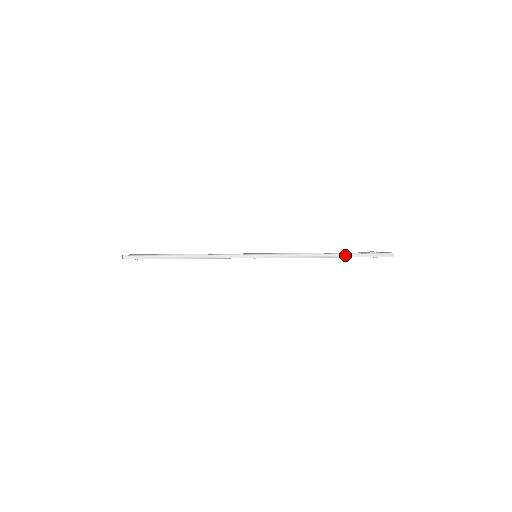
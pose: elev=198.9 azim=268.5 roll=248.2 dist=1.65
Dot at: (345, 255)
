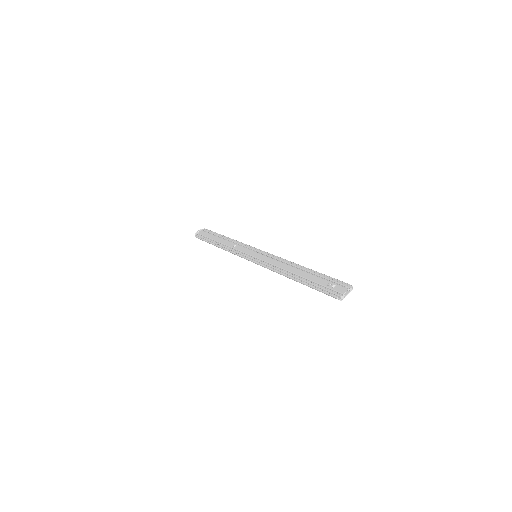
Dot at: (303, 284)
